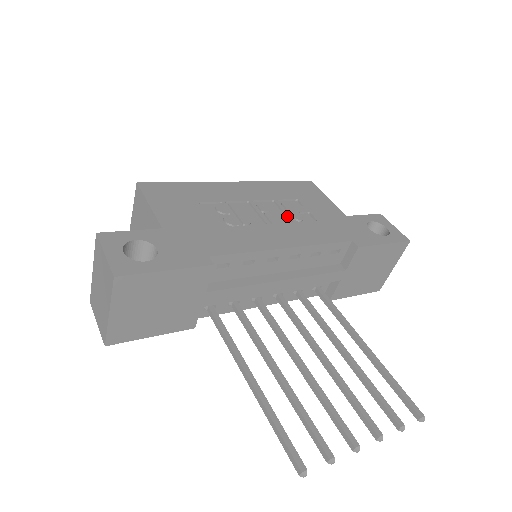
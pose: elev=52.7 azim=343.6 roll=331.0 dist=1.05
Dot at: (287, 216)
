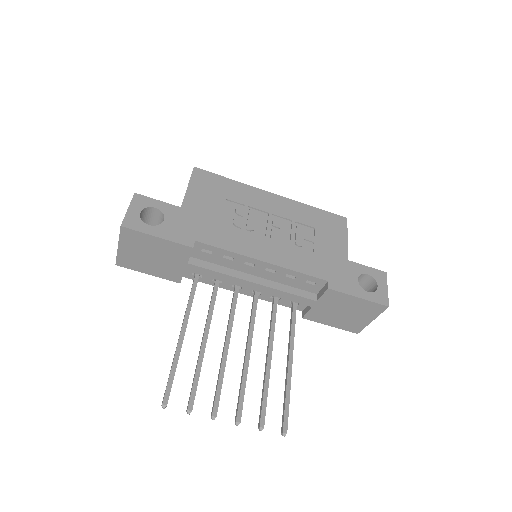
Dot at: (290, 238)
